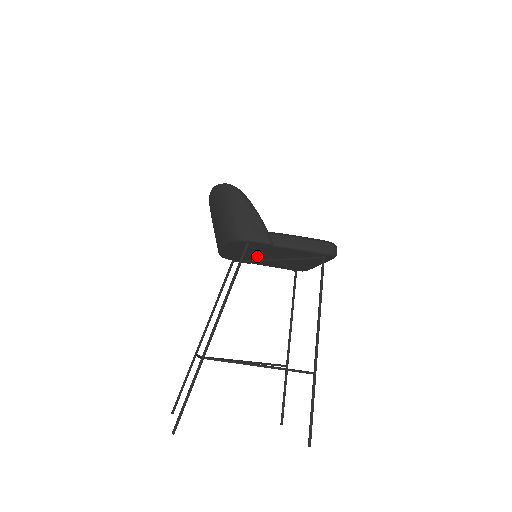
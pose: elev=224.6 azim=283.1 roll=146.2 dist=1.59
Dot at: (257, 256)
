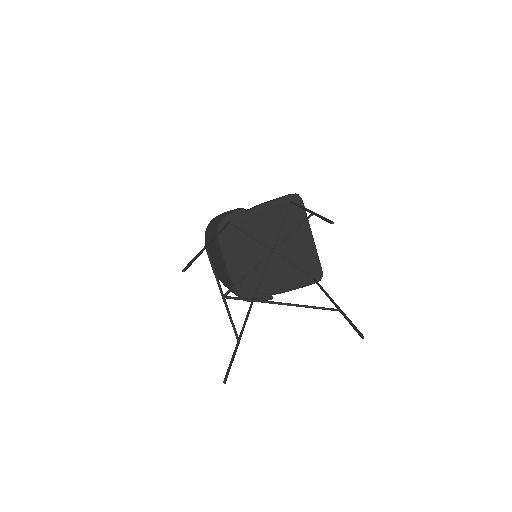
Dot at: (259, 259)
